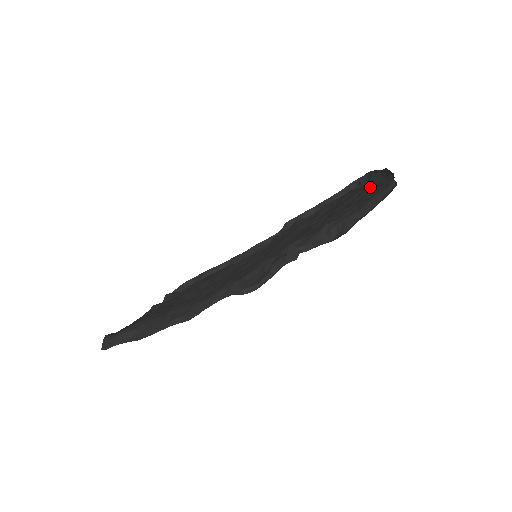
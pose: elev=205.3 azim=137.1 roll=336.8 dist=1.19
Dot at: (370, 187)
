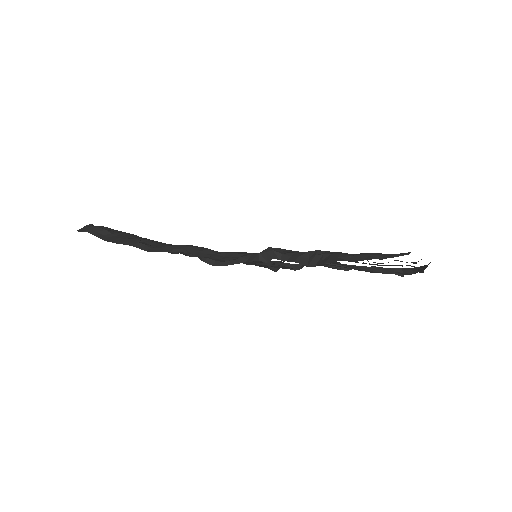
Dot at: (399, 265)
